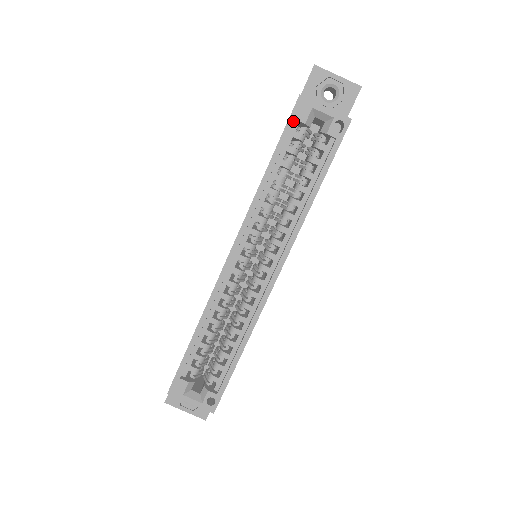
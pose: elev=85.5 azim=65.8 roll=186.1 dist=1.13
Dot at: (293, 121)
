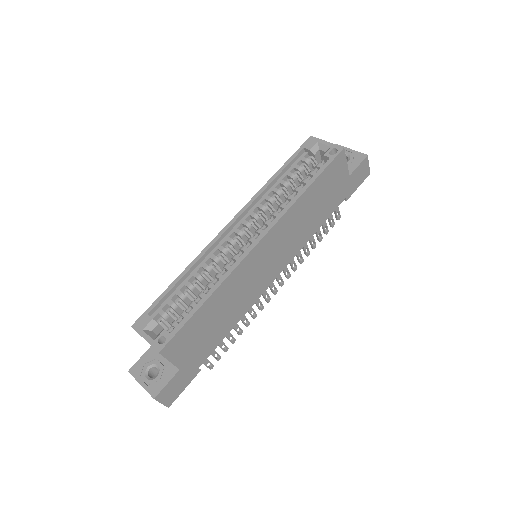
Dot at: (302, 149)
